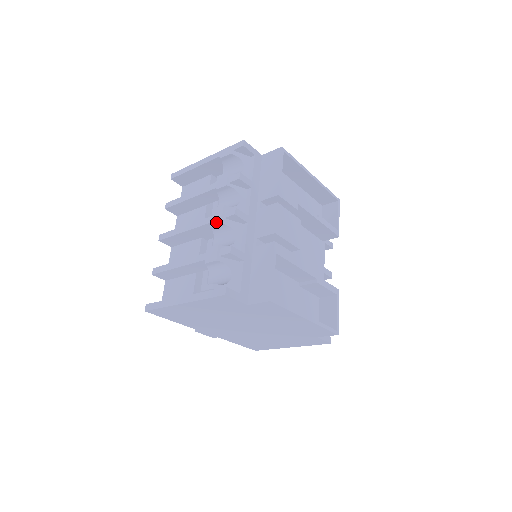
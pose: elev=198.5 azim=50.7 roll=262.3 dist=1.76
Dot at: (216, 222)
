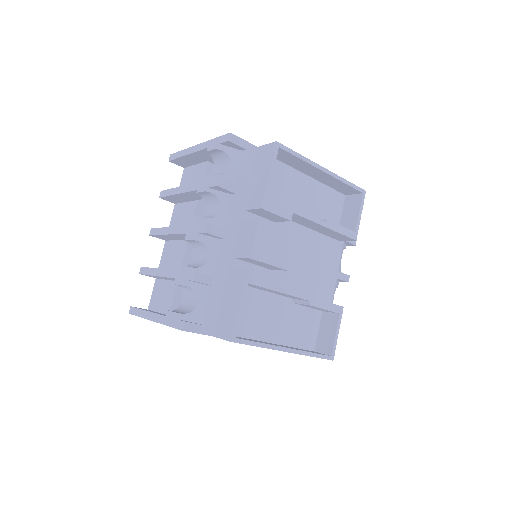
Dot at: (189, 236)
